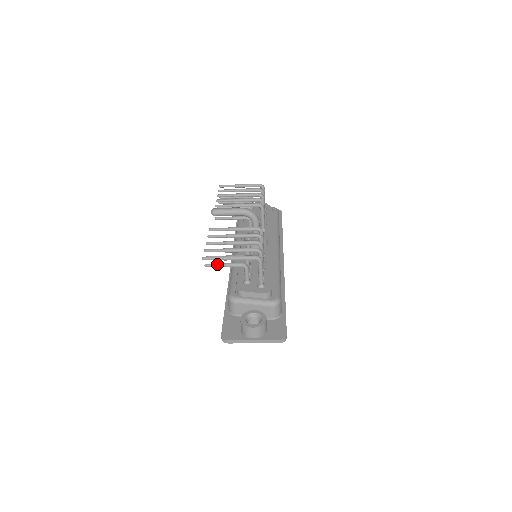
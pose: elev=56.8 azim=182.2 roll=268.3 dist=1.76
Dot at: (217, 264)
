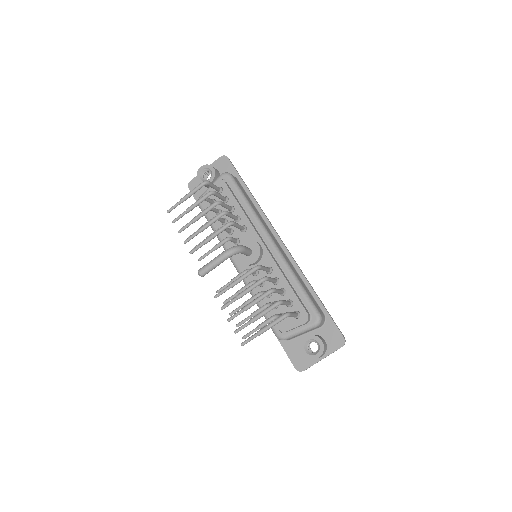
Dot at: (252, 332)
